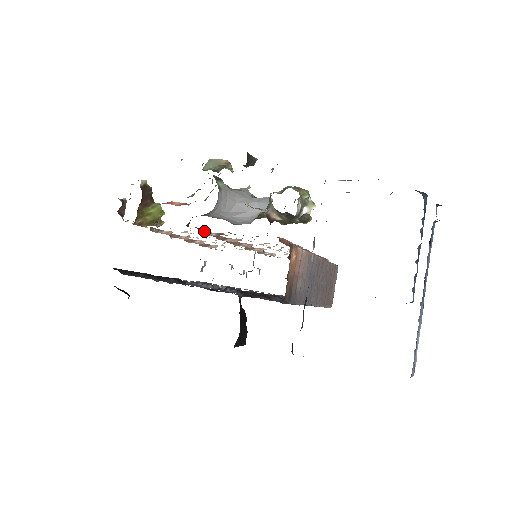
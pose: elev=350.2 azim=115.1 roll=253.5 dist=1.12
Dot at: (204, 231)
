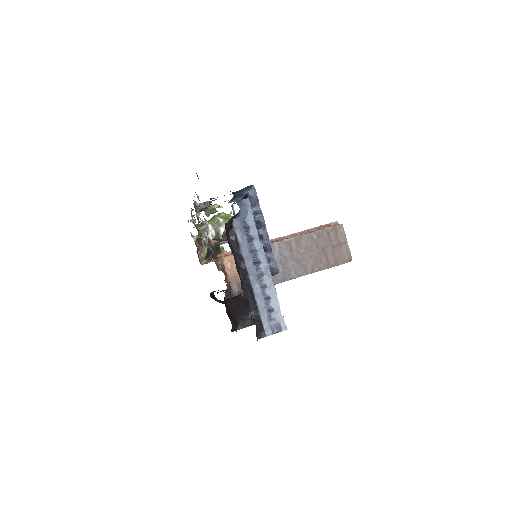
Dot at: occluded
